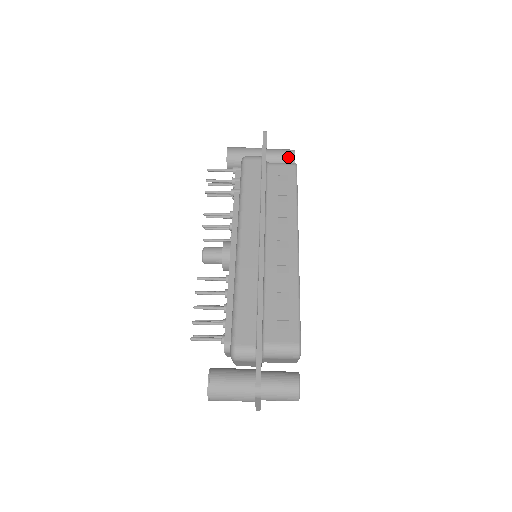
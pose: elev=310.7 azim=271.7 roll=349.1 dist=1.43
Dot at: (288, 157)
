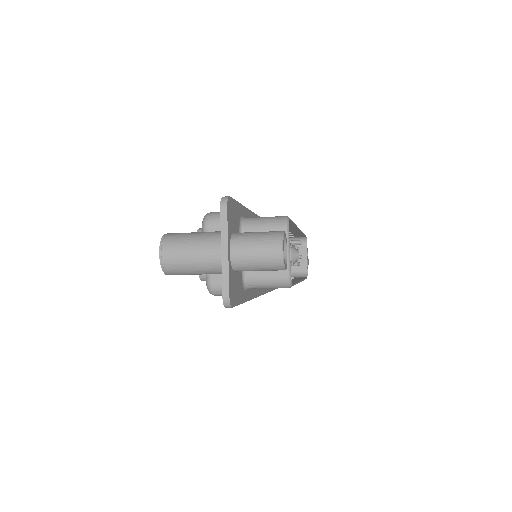
Dot at: occluded
